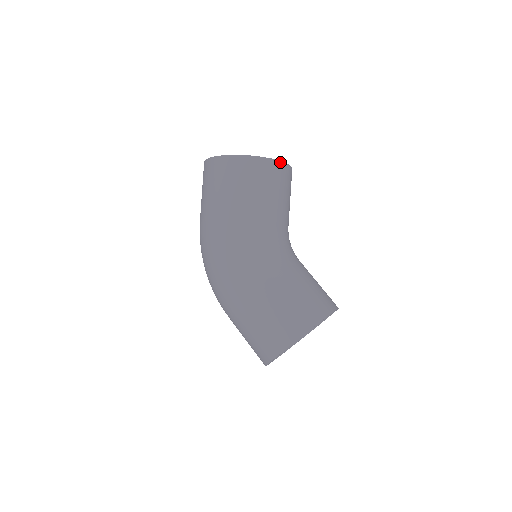
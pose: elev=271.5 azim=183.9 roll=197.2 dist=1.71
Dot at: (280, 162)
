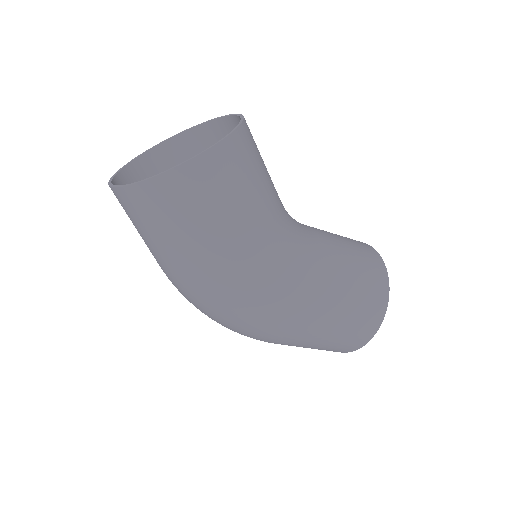
Dot at: (244, 120)
